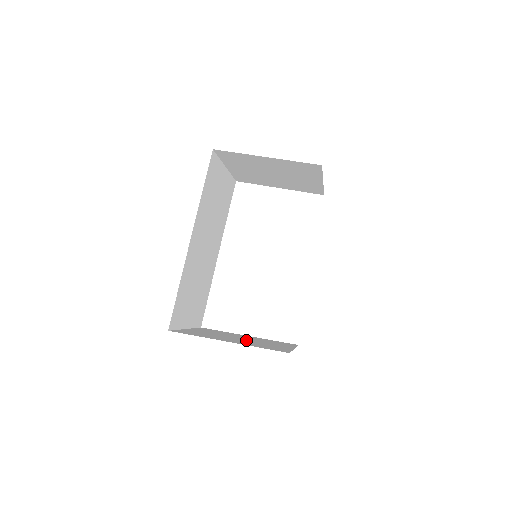
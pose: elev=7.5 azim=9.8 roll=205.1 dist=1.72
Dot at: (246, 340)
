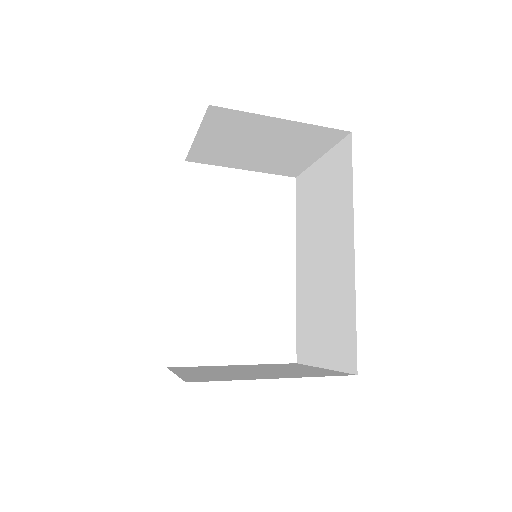
Dot at: (266, 371)
